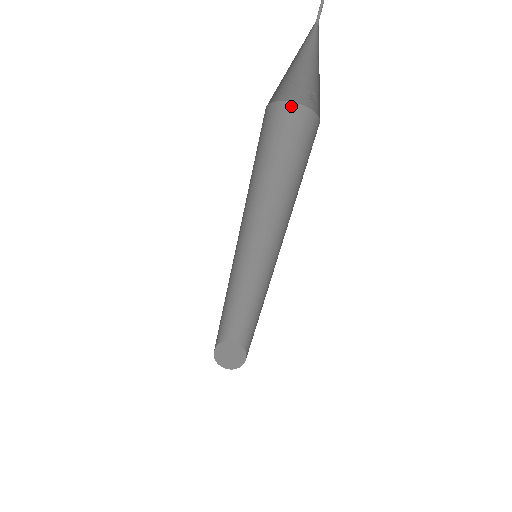
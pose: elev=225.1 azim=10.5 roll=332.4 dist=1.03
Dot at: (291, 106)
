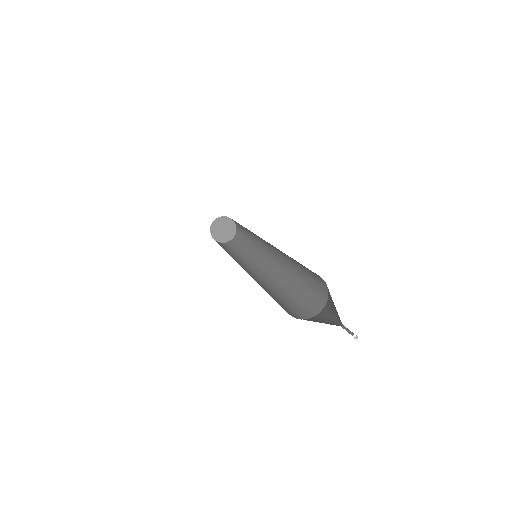
Dot at: occluded
